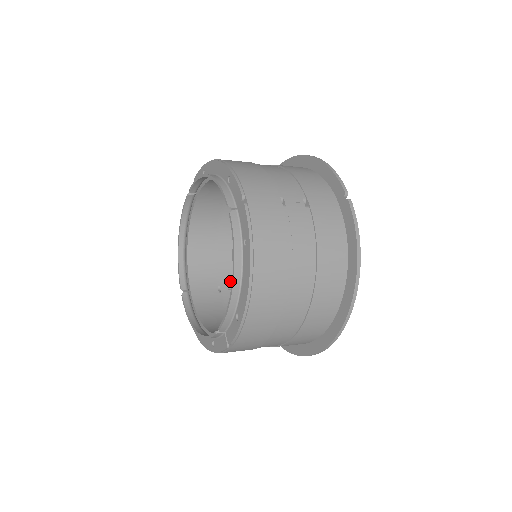
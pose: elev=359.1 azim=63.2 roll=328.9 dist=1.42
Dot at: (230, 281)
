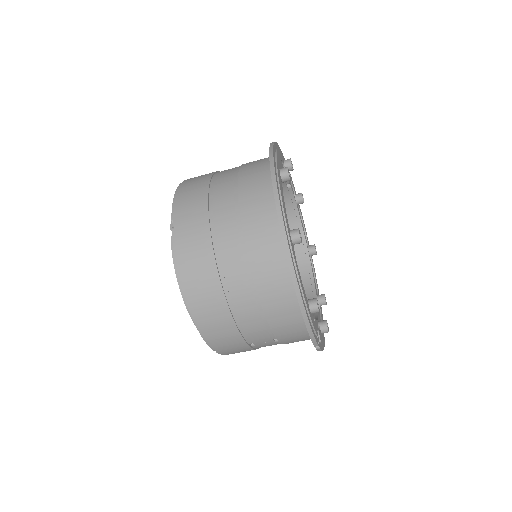
Dot at: occluded
